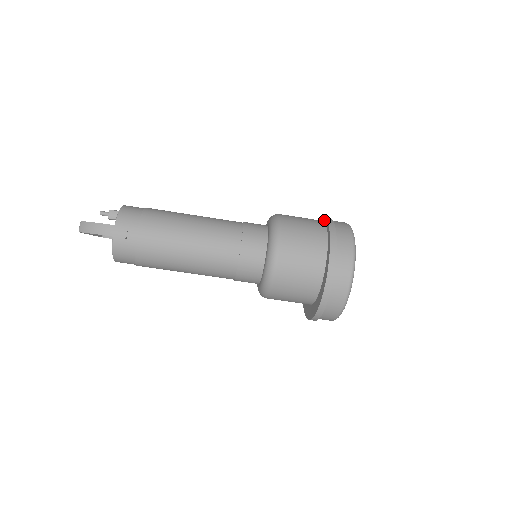
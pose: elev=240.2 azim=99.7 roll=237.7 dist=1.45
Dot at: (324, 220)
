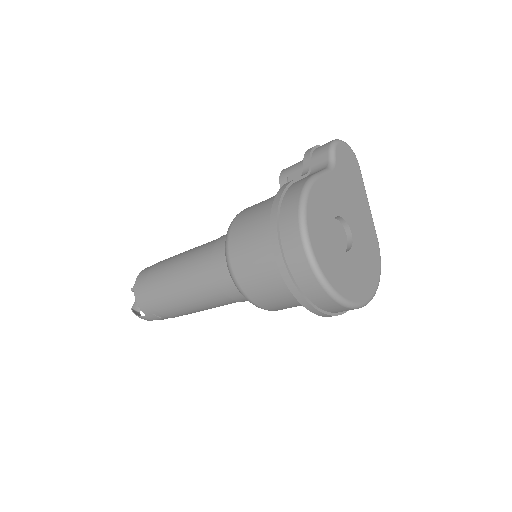
Dot at: (272, 229)
